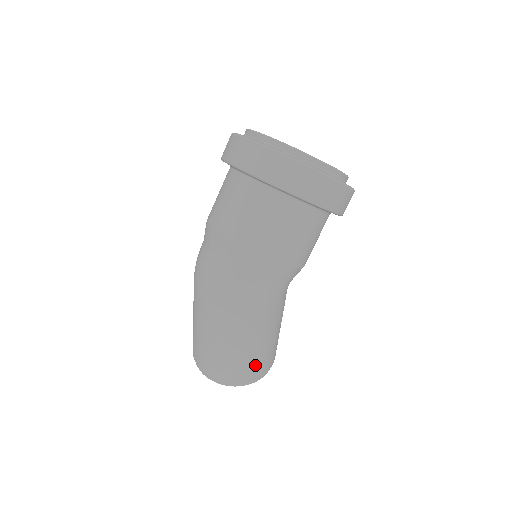
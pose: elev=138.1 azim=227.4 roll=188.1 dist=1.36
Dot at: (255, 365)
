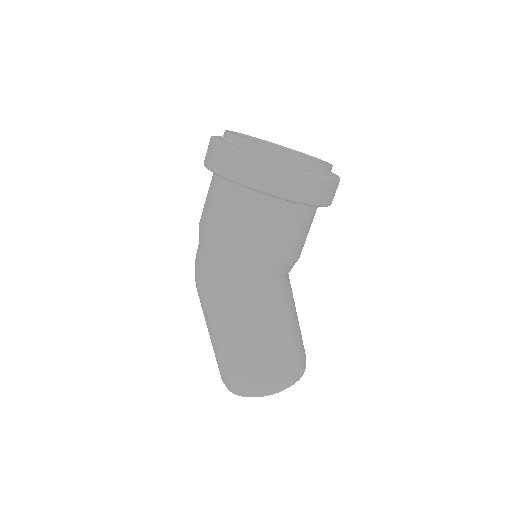
Dot at: (241, 370)
